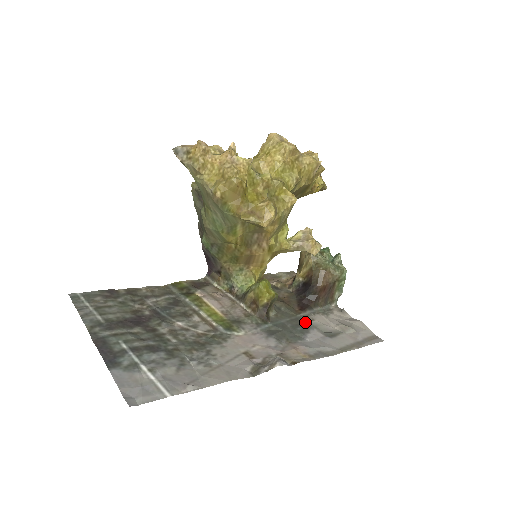
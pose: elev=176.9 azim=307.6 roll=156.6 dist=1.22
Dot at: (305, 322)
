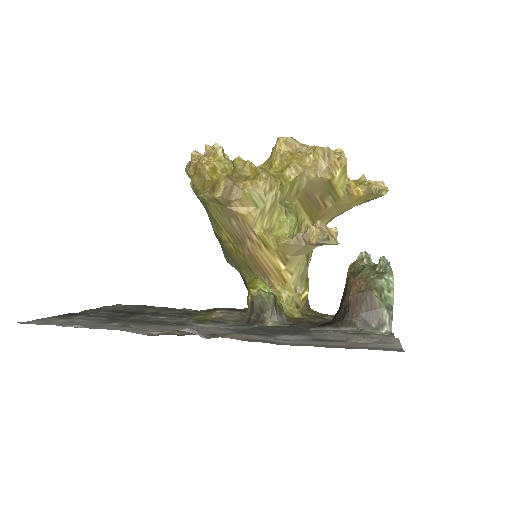
Dot at: (305, 332)
